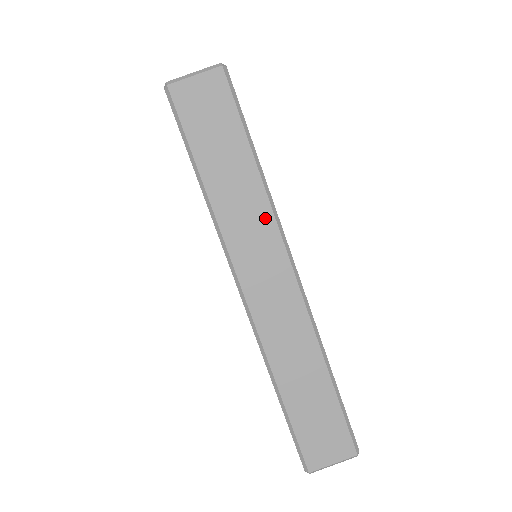
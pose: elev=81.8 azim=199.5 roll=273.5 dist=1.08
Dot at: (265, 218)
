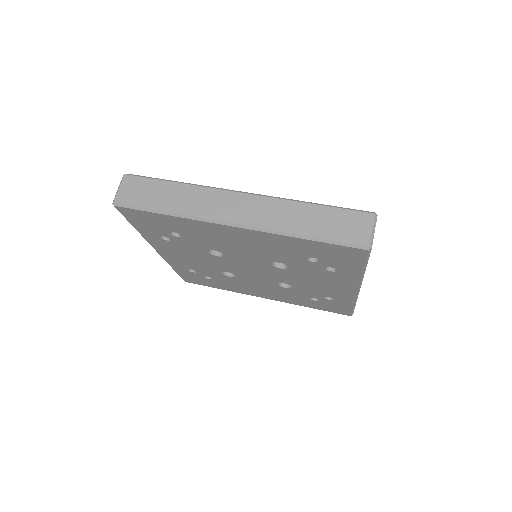
Dot at: (205, 192)
